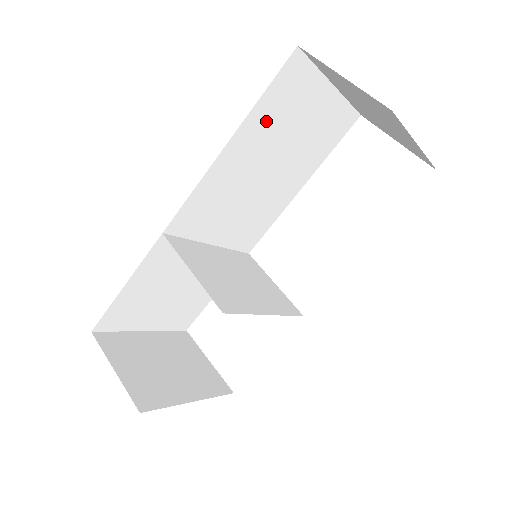
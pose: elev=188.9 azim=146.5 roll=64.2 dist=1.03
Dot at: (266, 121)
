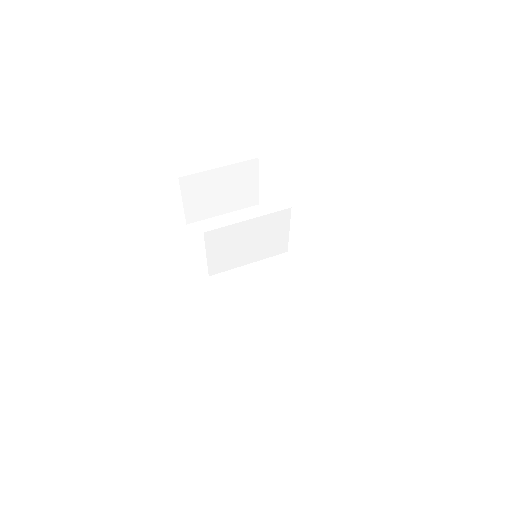
Dot at: occluded
